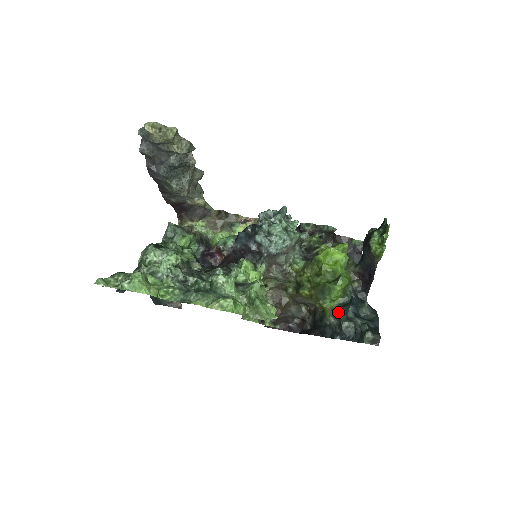
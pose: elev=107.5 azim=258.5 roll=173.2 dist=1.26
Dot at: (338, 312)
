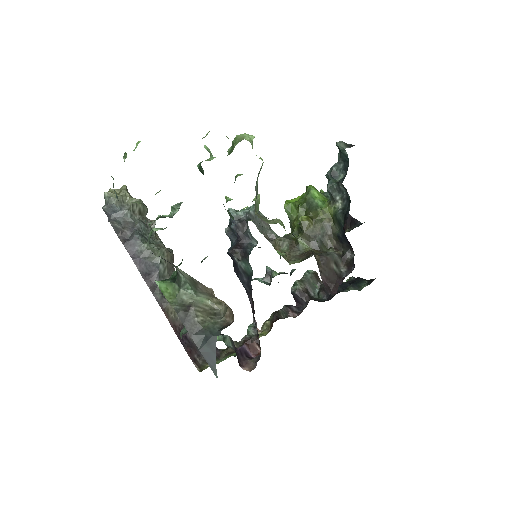
Dot at: occluded
